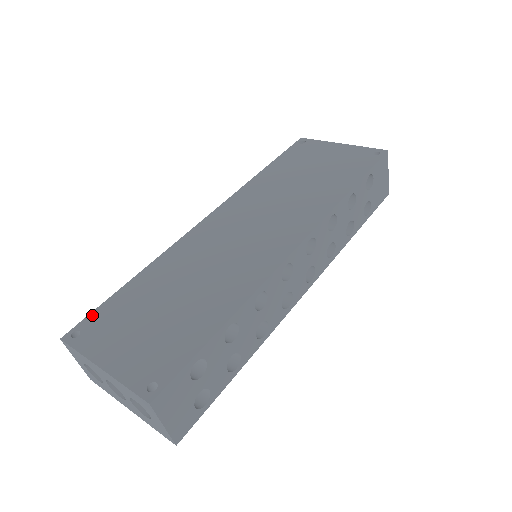
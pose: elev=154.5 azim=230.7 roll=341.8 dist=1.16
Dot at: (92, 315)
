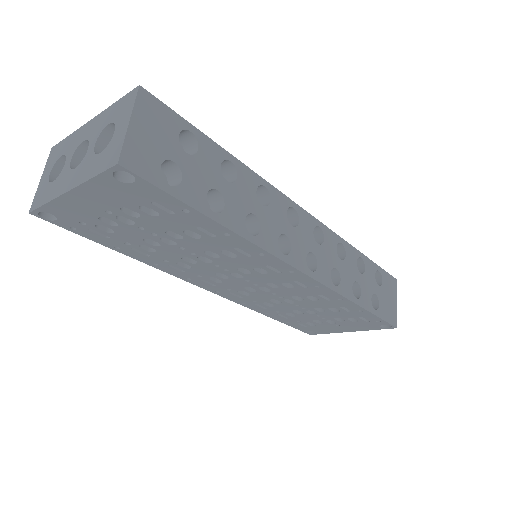
Dot at: occluded
